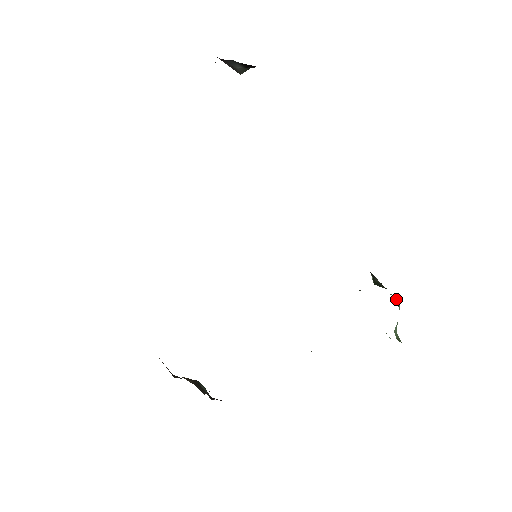
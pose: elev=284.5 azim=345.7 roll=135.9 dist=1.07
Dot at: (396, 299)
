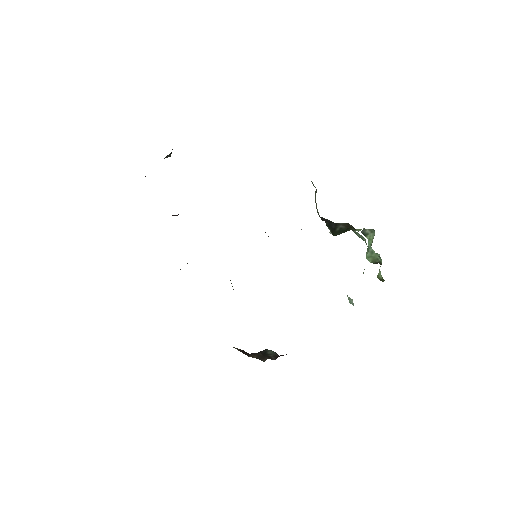
Dot at: (361, 232)
